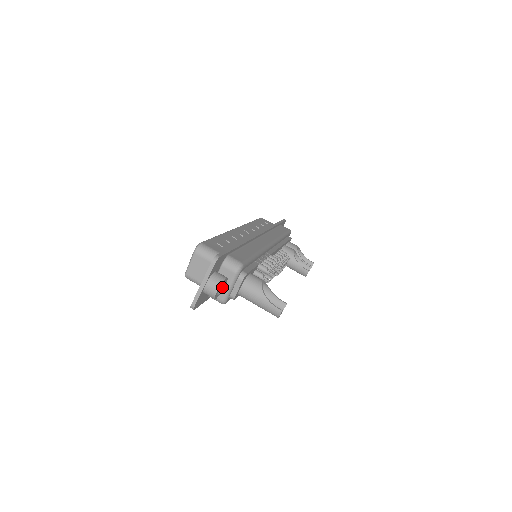
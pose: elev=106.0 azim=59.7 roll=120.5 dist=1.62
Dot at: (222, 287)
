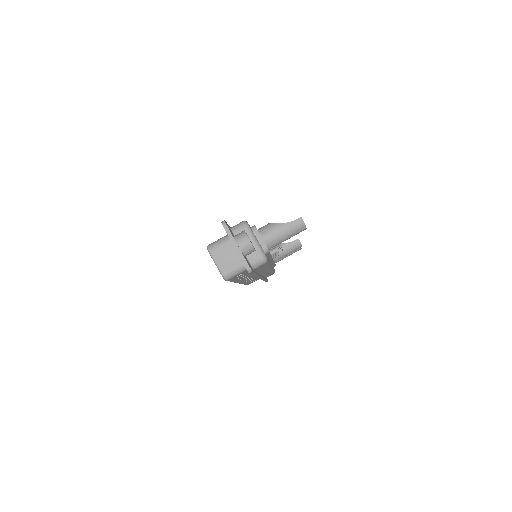
Dot at: occluded
